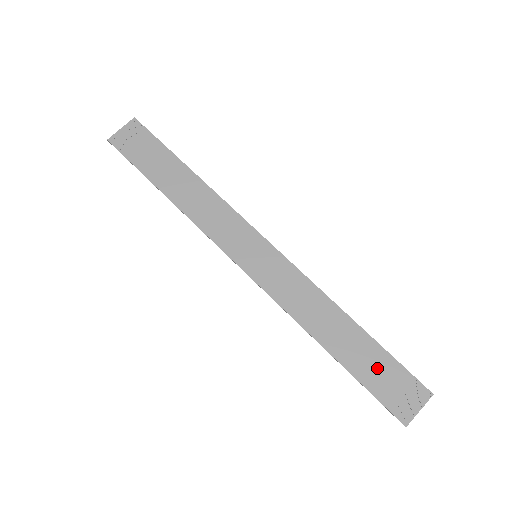
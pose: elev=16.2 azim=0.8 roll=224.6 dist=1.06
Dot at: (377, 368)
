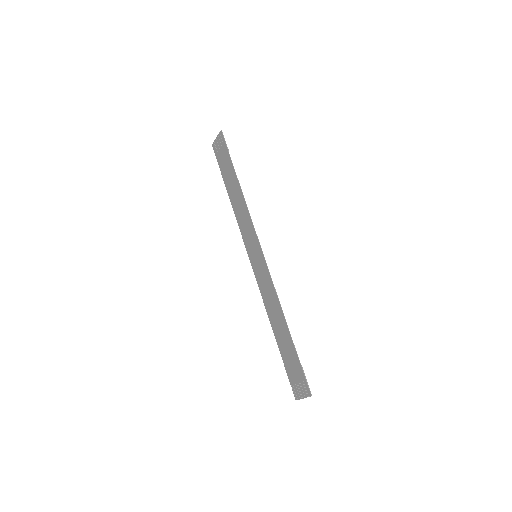
Dot at: (291, 360)
